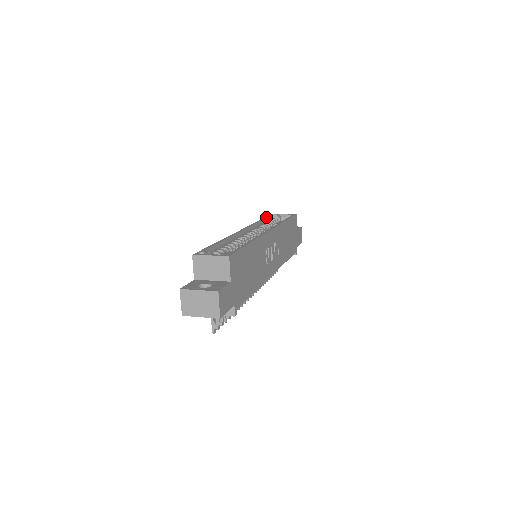
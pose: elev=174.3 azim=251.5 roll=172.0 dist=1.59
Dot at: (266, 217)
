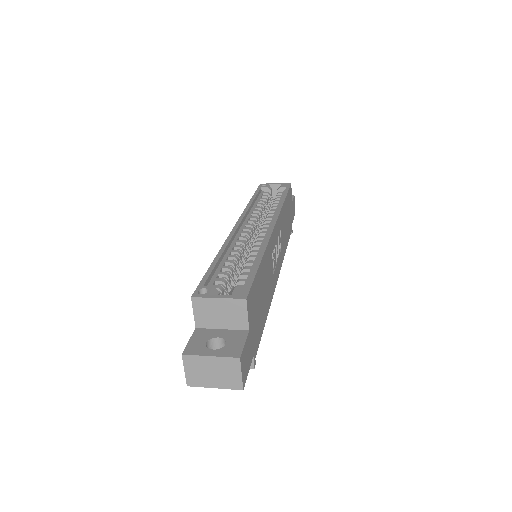
Dot at: (256, 193)
